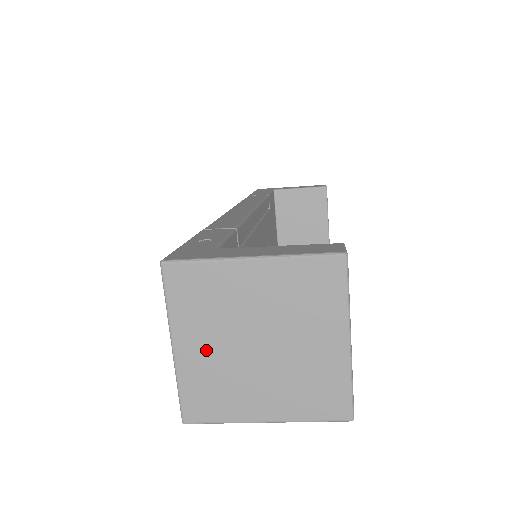
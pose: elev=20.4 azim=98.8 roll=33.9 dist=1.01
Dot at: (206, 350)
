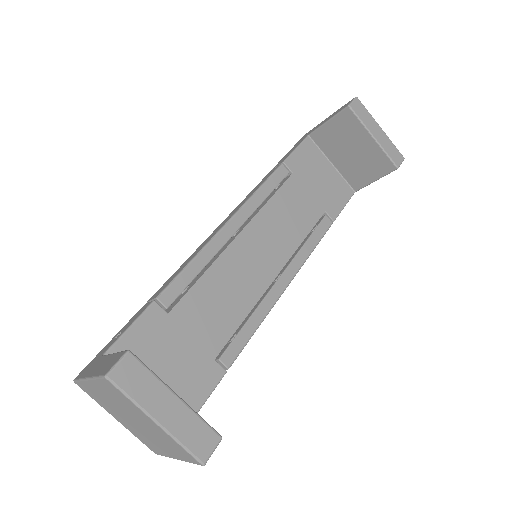
Dot at: (124, 422)
